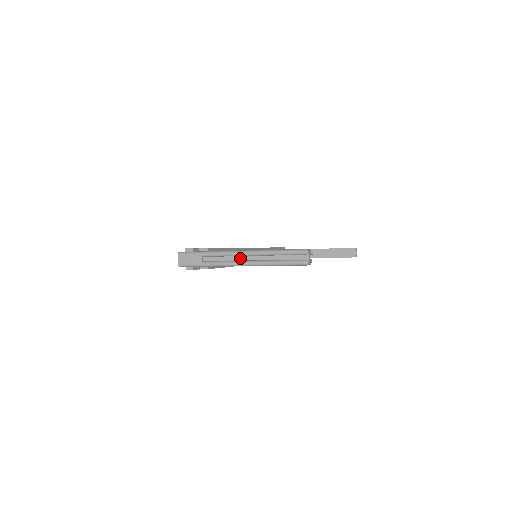
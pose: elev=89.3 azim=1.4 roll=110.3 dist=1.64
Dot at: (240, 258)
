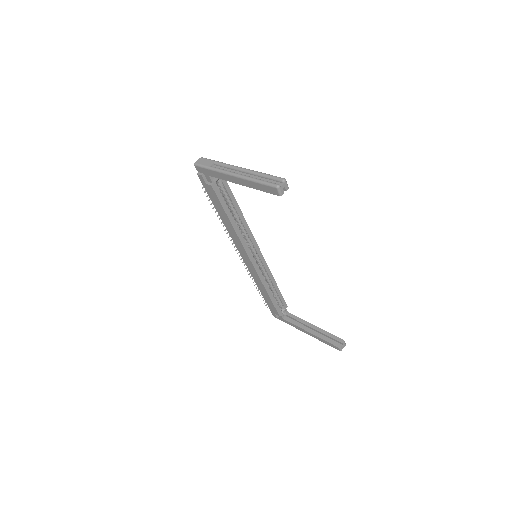
Dot at: (237, 172)
